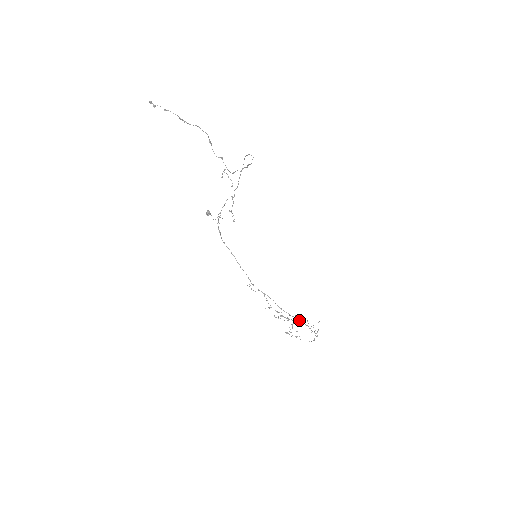
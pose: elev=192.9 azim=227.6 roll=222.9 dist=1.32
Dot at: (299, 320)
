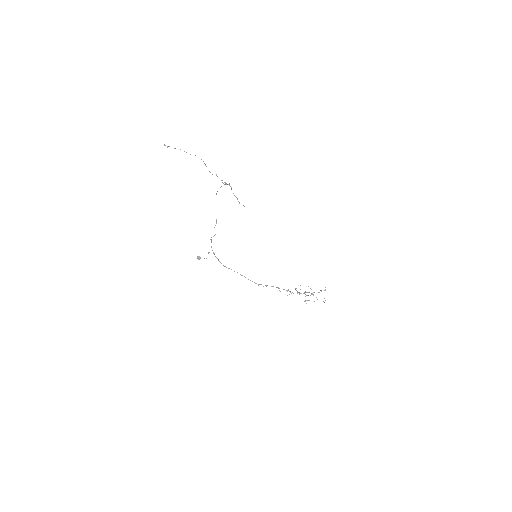
Dot at: (307, 292)
